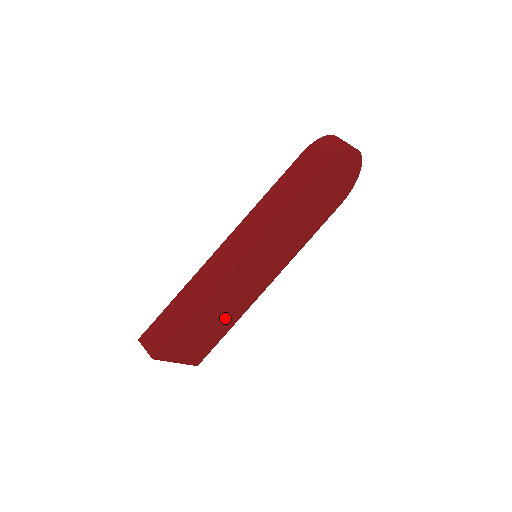
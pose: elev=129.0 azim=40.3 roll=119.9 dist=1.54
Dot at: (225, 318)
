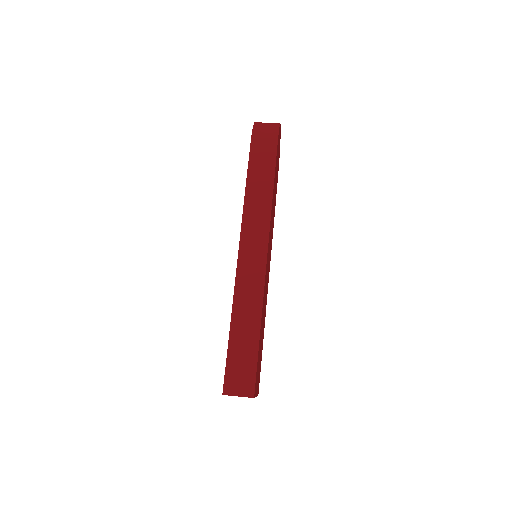
Dot at: (263, 329)
